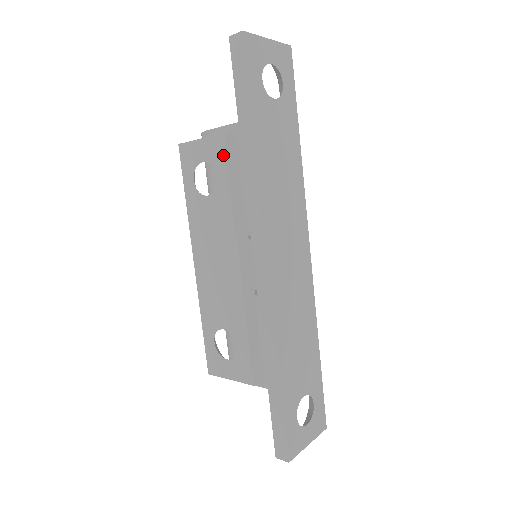
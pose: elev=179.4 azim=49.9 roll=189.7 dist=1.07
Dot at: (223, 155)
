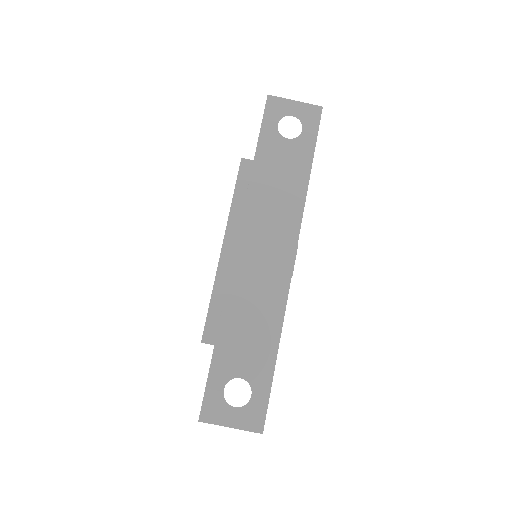
Dot at: (238, 172)
